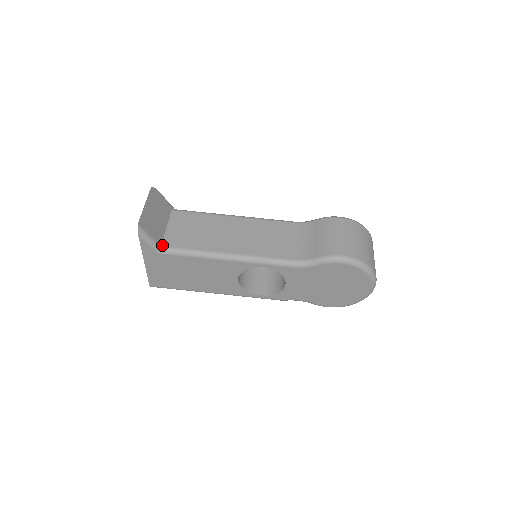
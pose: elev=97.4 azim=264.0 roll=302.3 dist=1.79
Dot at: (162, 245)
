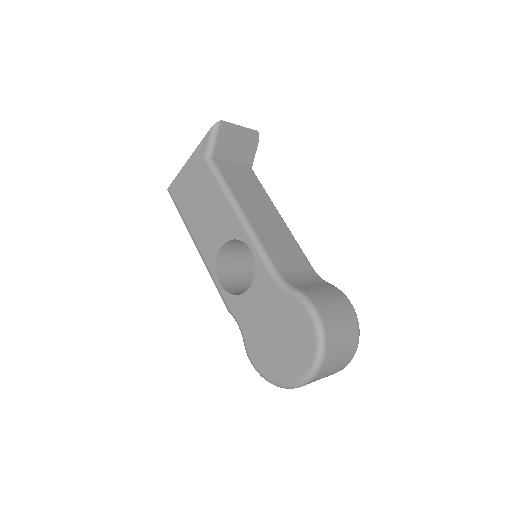
Dot at: (214, 158)
